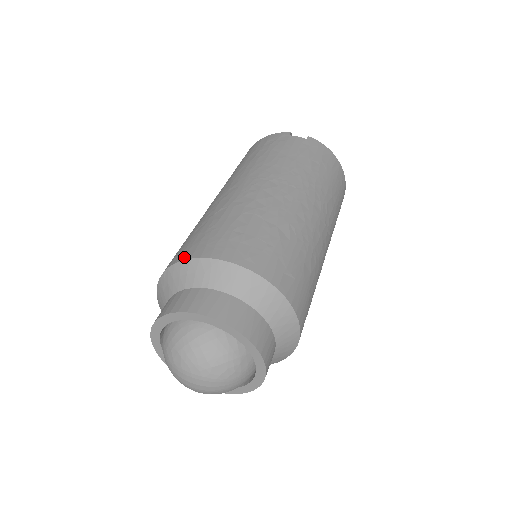
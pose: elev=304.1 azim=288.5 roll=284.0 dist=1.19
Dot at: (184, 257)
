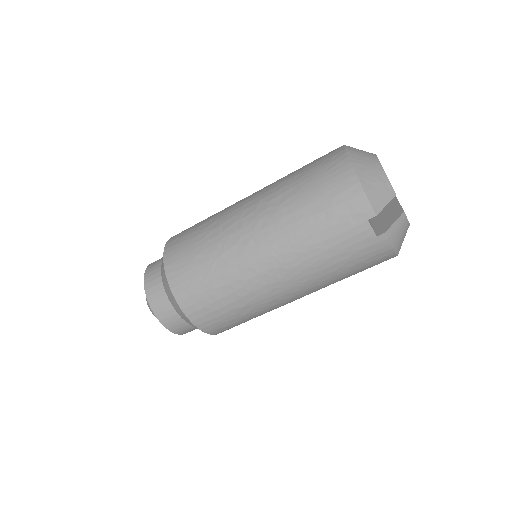
Dot at: (171, 281)
